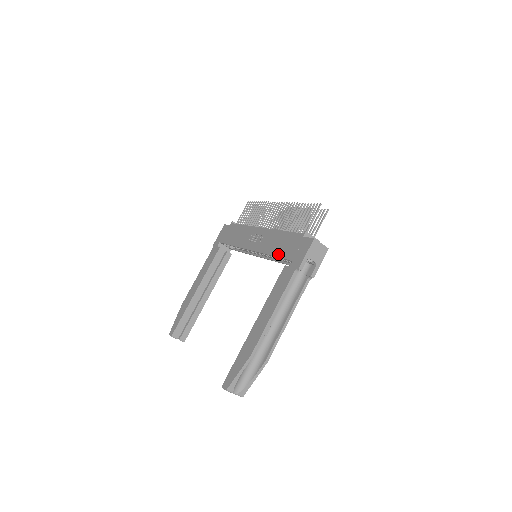
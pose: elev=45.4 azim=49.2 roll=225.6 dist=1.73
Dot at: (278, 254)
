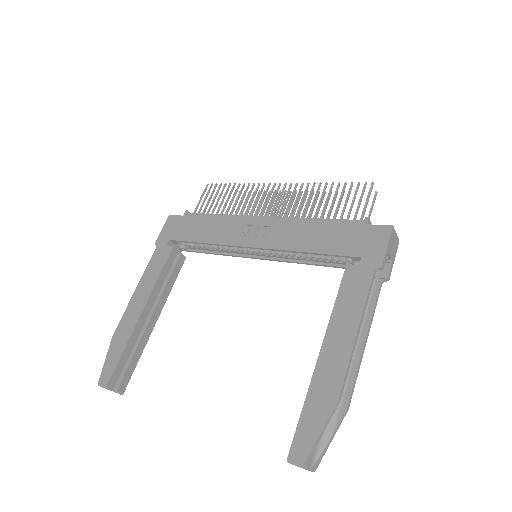
Dot at: (322, 249)
